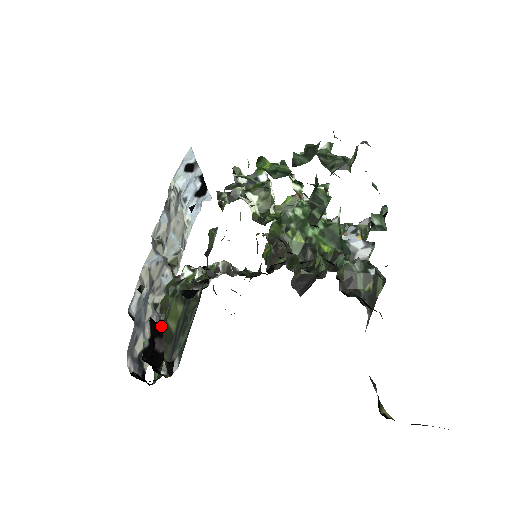
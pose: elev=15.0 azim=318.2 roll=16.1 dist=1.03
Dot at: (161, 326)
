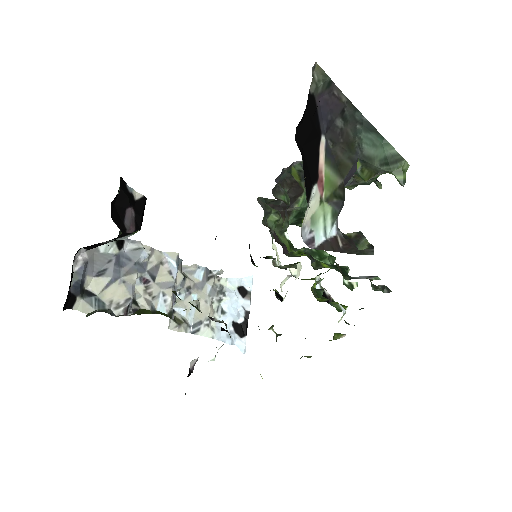
Dot at: (123, 315)
